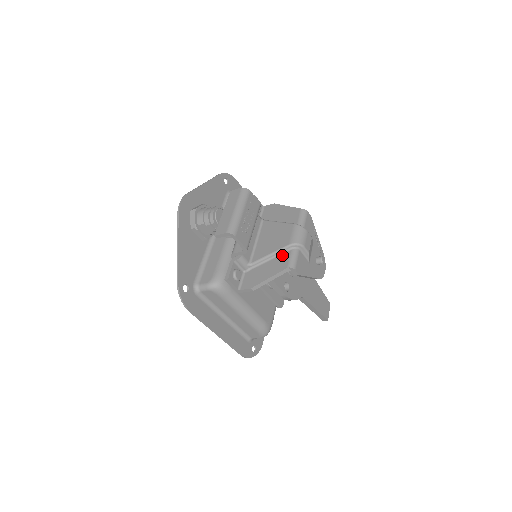
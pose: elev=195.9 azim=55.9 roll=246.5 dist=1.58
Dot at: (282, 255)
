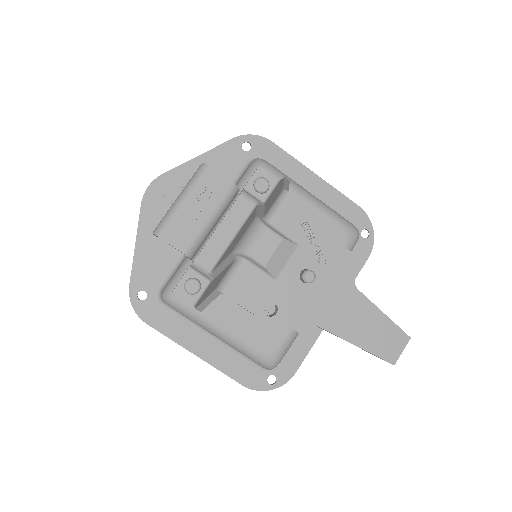
Dot at: (228, 266)
